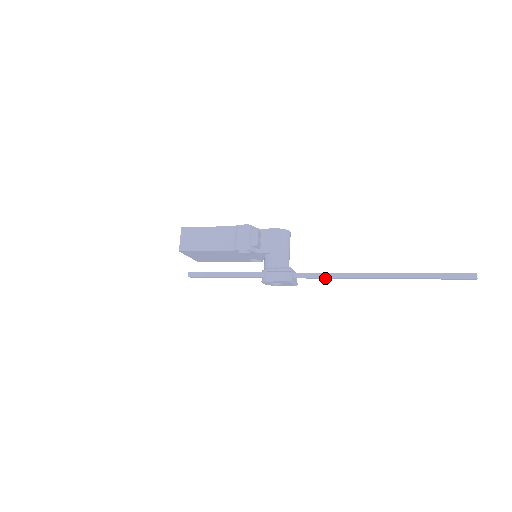
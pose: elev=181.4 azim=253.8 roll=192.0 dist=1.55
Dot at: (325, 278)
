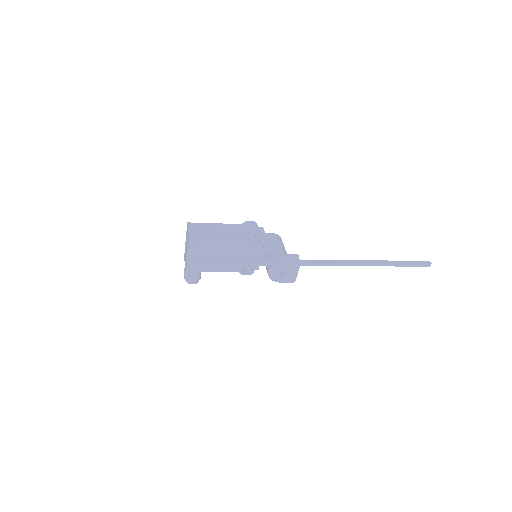
Dot at: (325, 265)
